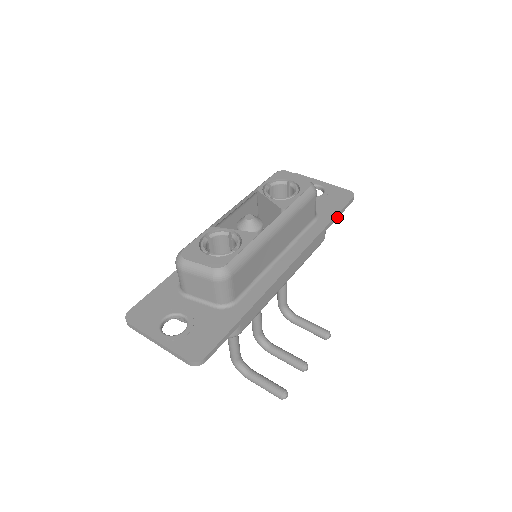
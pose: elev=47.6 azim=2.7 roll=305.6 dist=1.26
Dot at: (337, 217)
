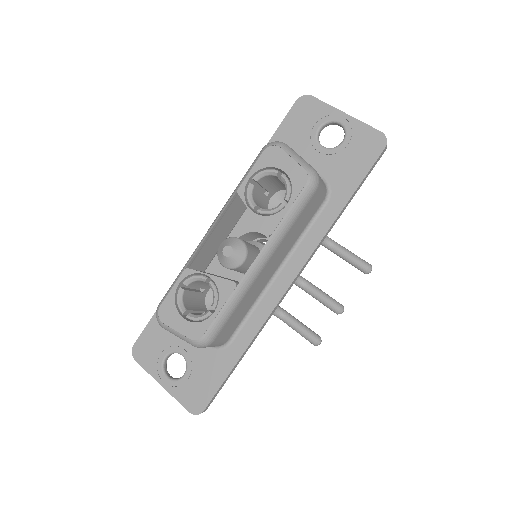
Dot at: (358, 189)
